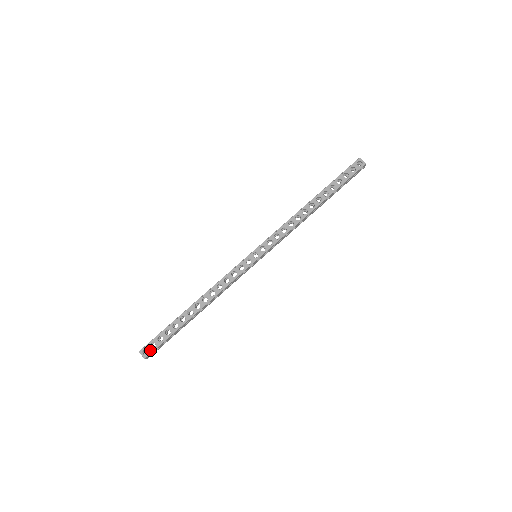
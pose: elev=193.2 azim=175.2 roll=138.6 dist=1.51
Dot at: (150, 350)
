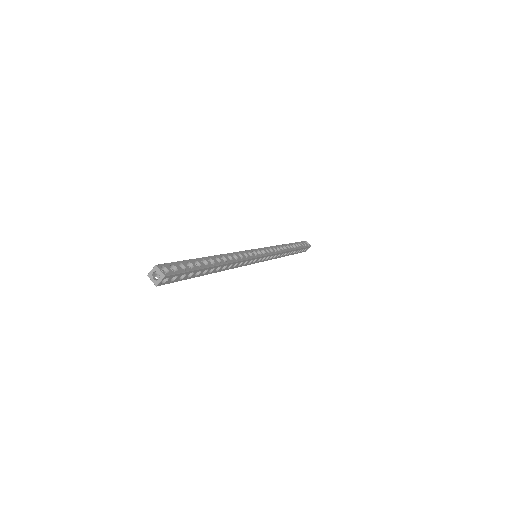
Dot at: (171, 271)
